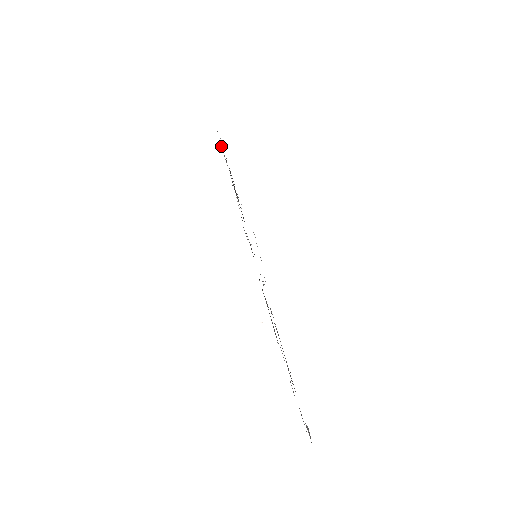
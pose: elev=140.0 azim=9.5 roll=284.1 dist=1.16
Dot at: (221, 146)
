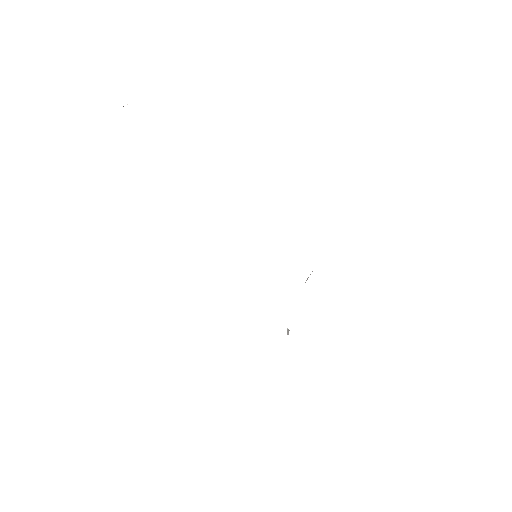
Dot at: occluded
